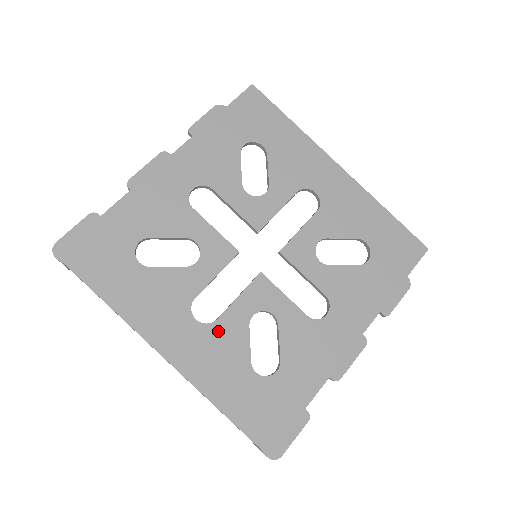
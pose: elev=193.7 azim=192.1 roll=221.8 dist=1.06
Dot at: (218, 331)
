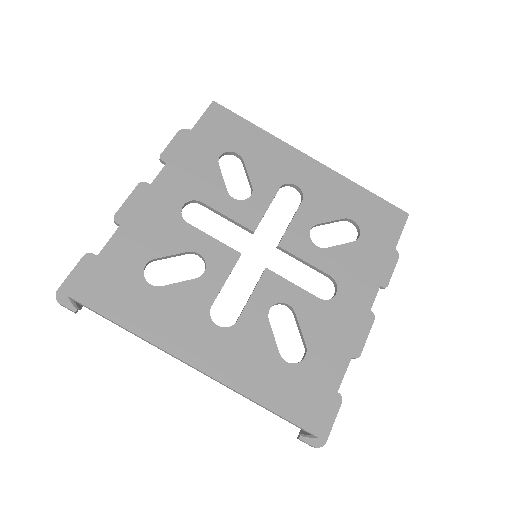
Dot at: (241, 331)
